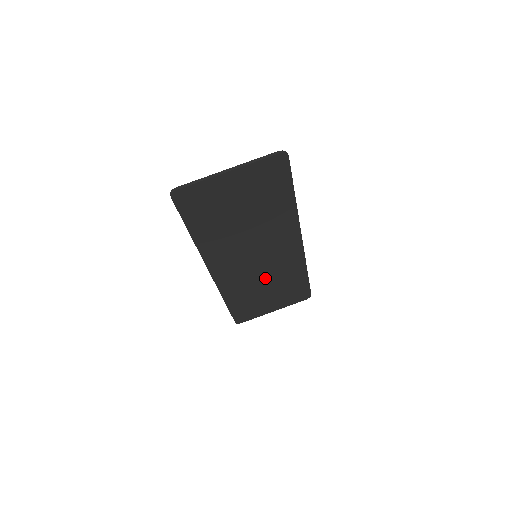
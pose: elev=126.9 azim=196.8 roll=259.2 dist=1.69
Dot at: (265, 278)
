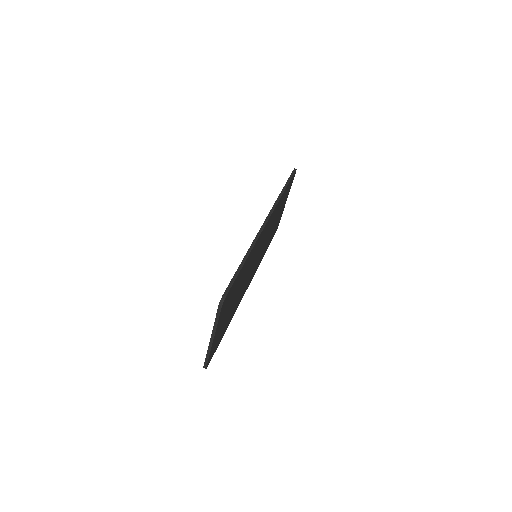
Dot at: (269, 233)
